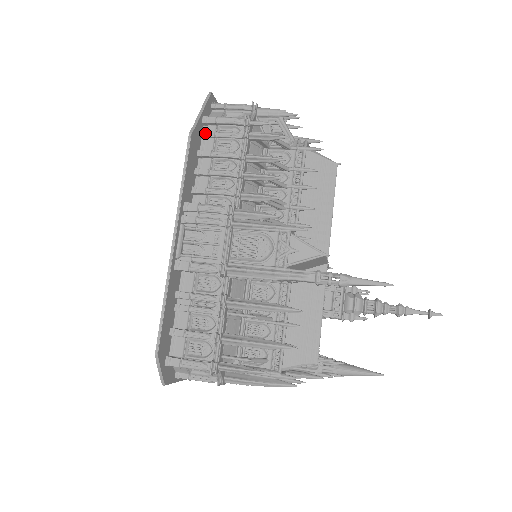
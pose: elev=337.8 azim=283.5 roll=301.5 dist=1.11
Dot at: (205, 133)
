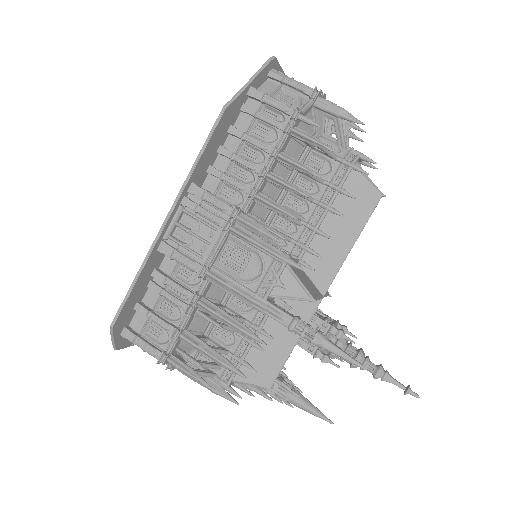
Dot at: (246, 108)
